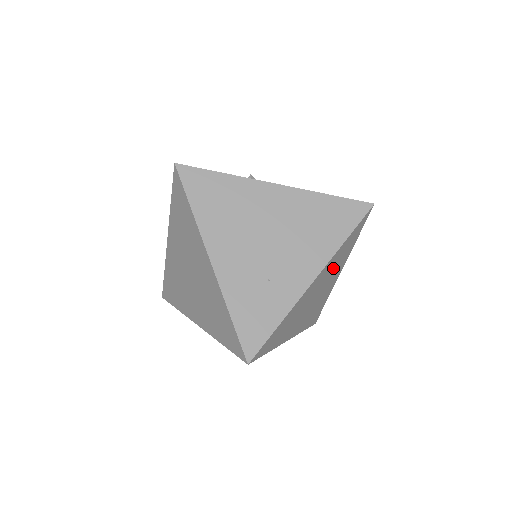
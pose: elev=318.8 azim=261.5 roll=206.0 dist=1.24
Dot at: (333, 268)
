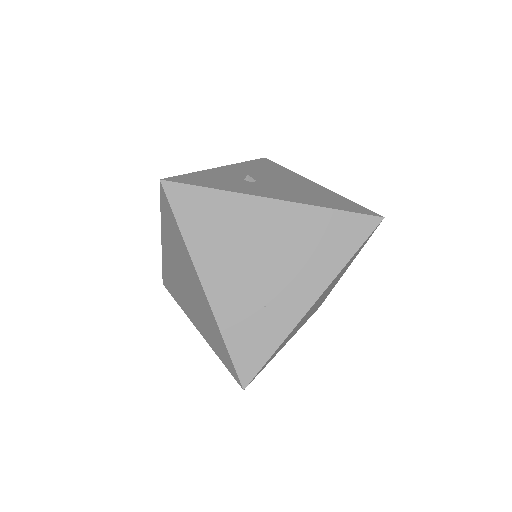
Dot at: (336, 279)
